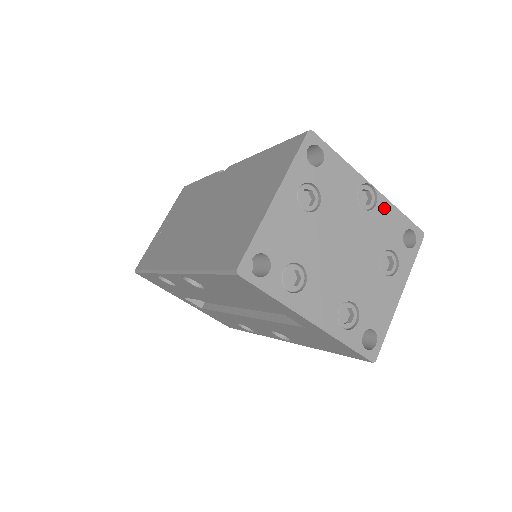
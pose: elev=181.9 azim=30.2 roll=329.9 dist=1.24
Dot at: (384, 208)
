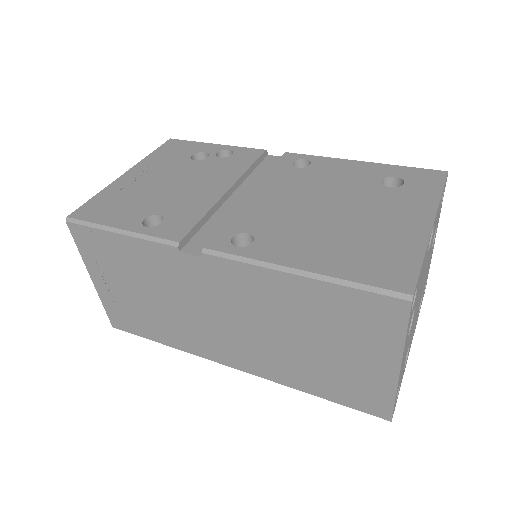
Dot at: (436, 217)
